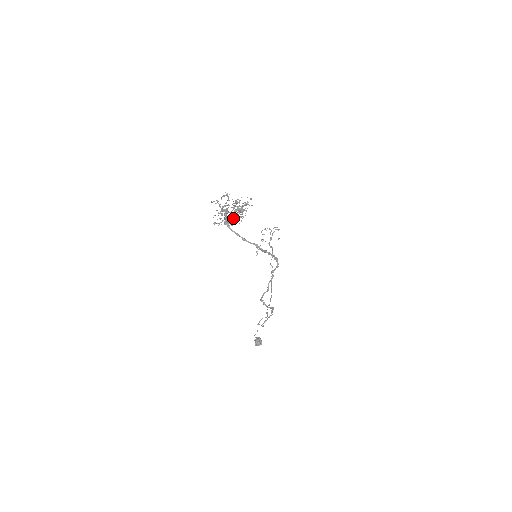
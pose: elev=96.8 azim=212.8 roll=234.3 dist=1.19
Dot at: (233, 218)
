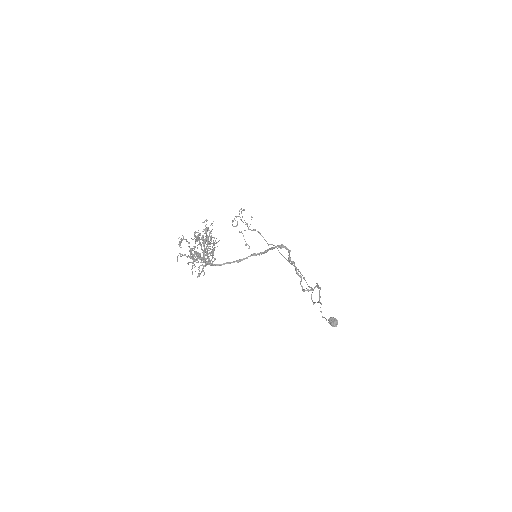
Dot at: occluded
